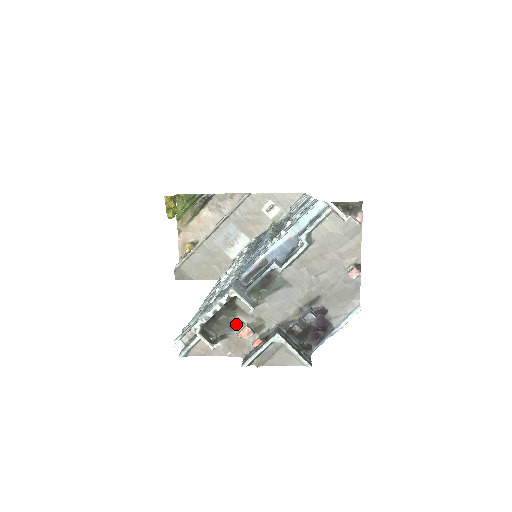
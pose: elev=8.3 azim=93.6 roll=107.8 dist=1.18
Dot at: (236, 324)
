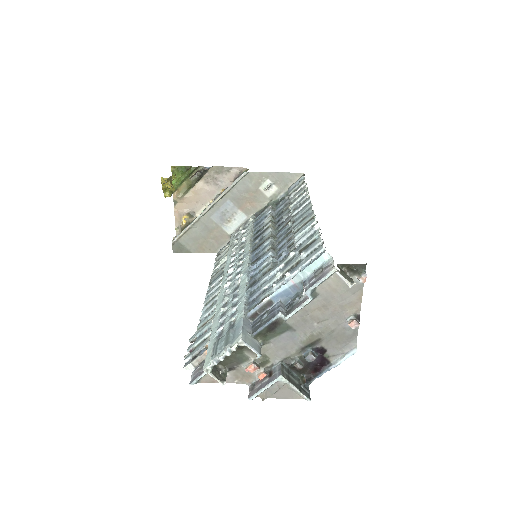
Dot at: (243, 360)
